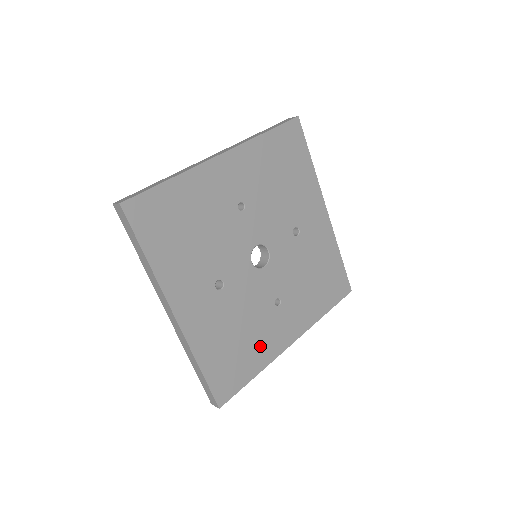
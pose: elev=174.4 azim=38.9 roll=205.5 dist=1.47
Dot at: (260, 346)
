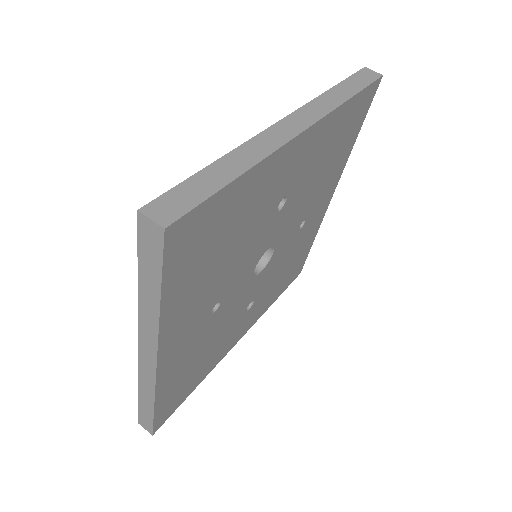
Dot at: (306, 240)
